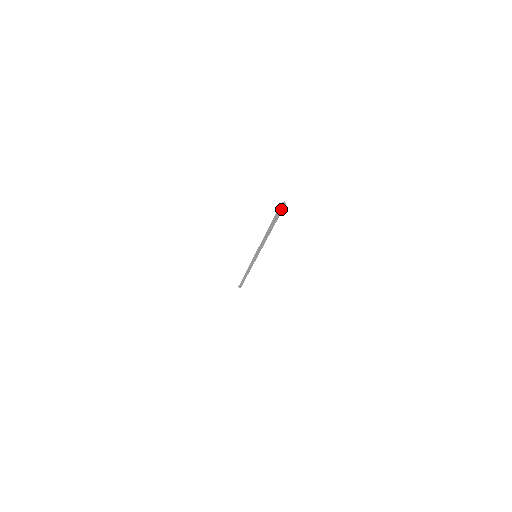
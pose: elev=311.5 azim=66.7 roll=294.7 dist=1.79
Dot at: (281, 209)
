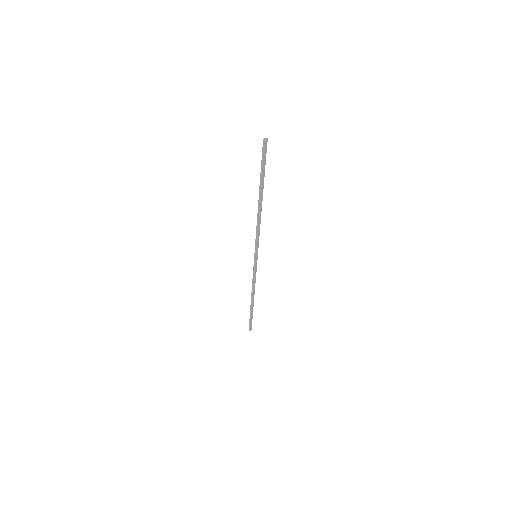
Dot at: (265, 150)
